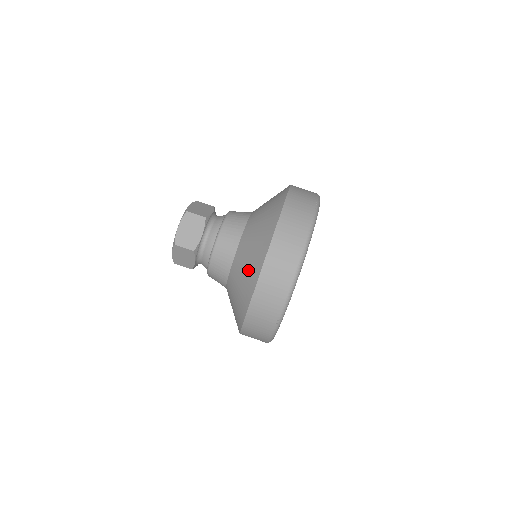
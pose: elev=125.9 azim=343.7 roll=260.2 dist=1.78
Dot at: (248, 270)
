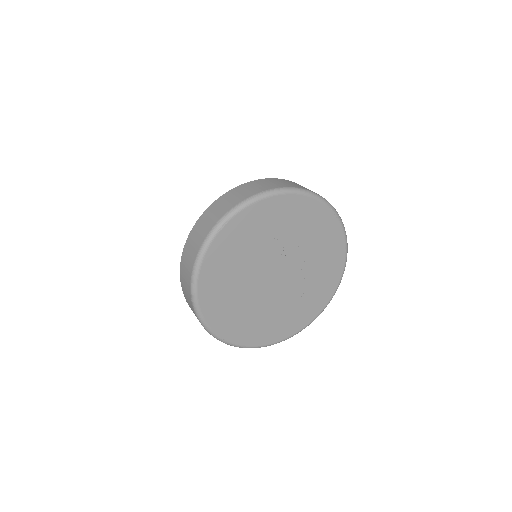
Dot at: occluded
